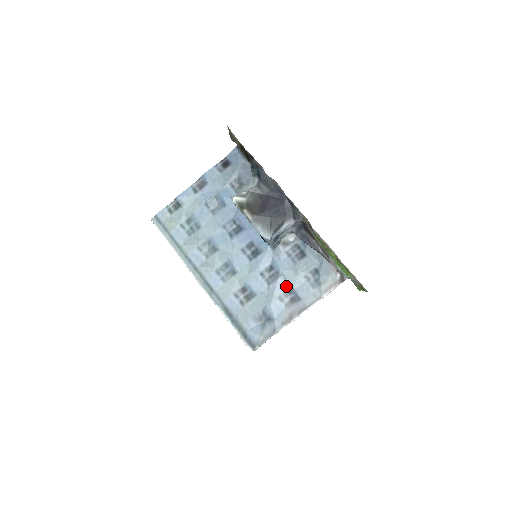
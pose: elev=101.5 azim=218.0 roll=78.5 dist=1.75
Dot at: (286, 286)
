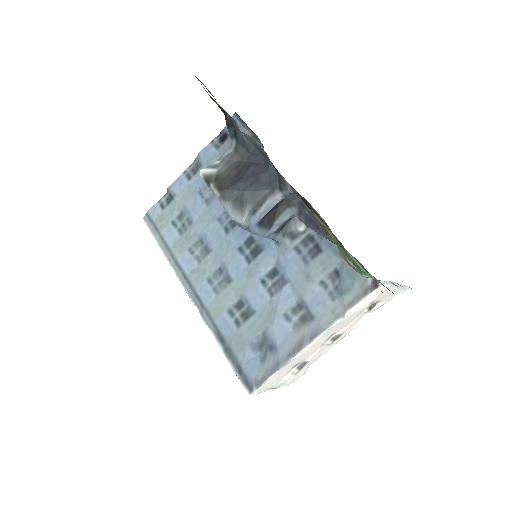
Dot at: (294, 298)
